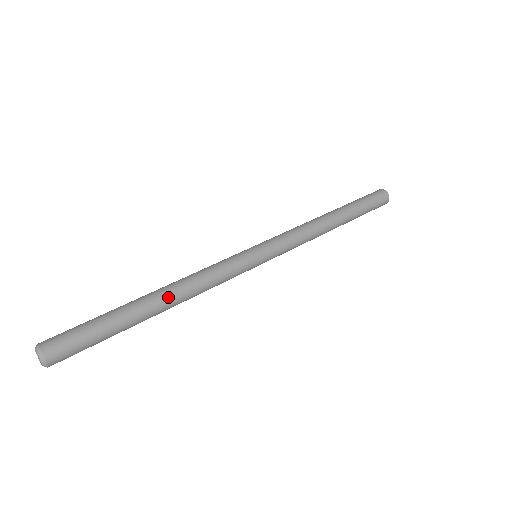
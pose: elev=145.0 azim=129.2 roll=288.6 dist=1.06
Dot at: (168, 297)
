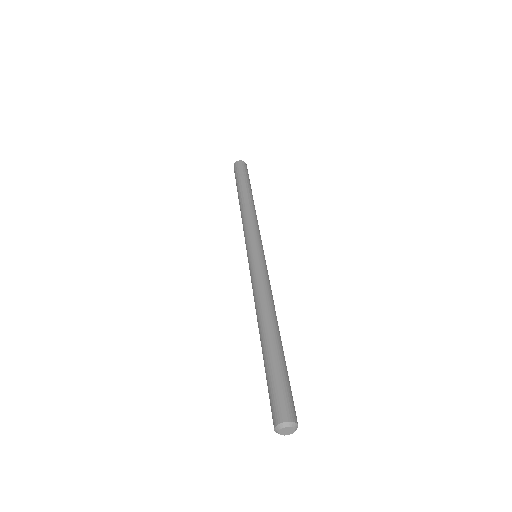
Dot at: (270, 320)
